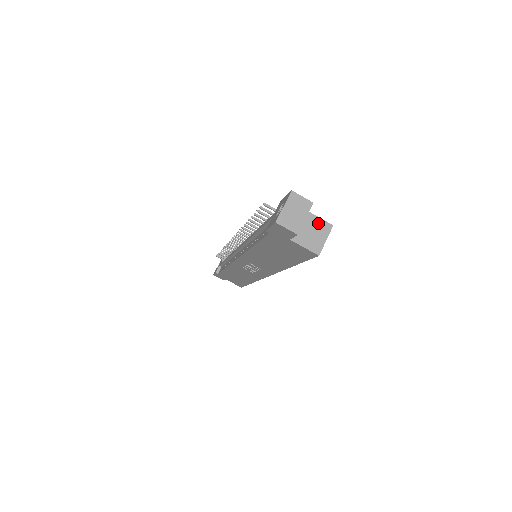
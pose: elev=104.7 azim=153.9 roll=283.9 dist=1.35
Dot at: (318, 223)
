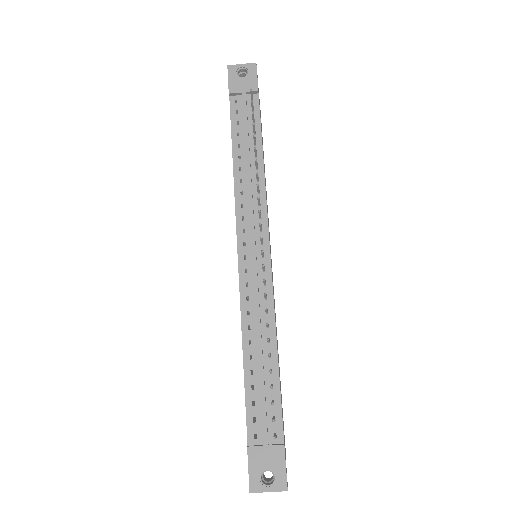
Dot at: occluded
